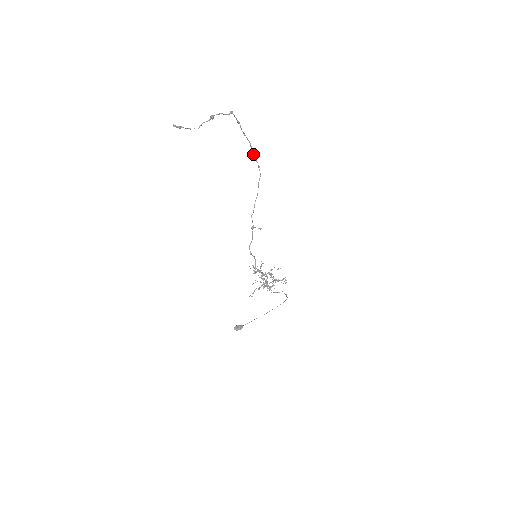
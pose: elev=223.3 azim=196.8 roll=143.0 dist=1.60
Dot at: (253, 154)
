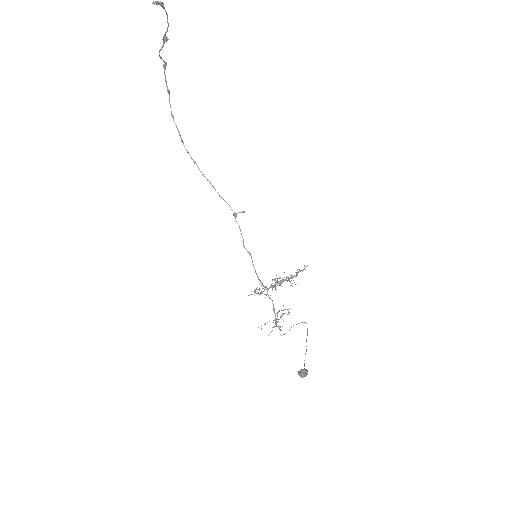
Dot at: occluded
